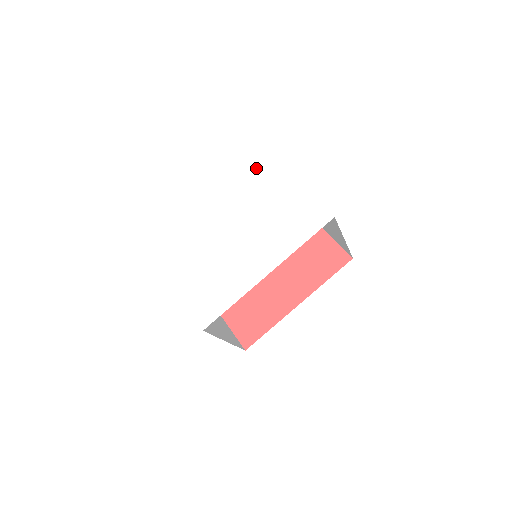
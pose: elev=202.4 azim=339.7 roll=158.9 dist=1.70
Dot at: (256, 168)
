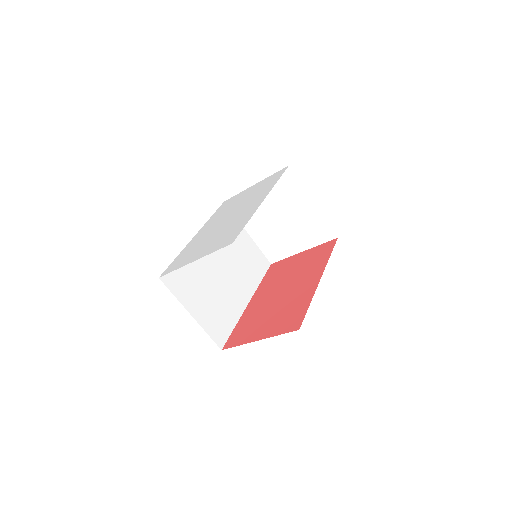
Dot at: (220, 207)
